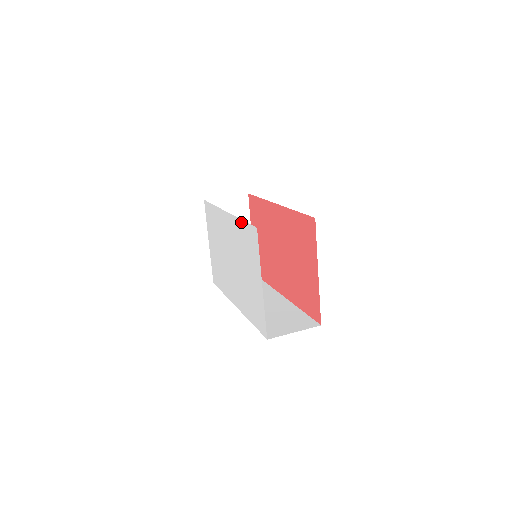
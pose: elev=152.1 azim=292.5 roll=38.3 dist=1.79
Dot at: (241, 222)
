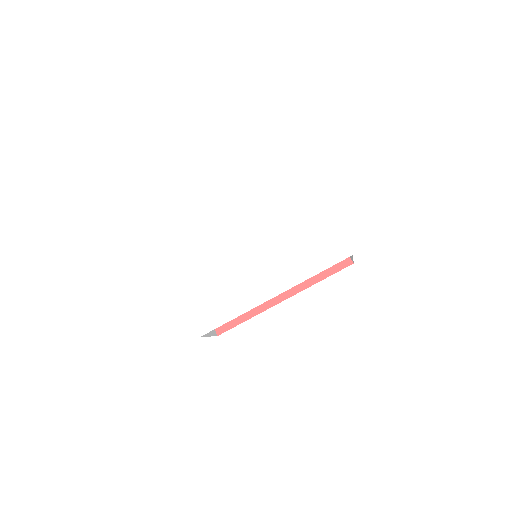
Dot at: (264, 189)
